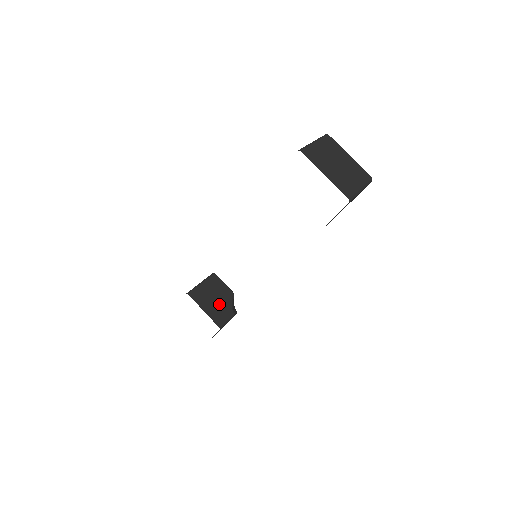
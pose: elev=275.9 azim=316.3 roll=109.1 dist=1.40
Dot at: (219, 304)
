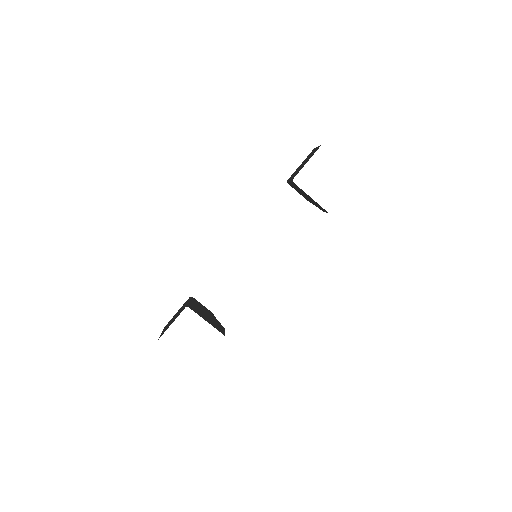
Dot at: (211, 319)
